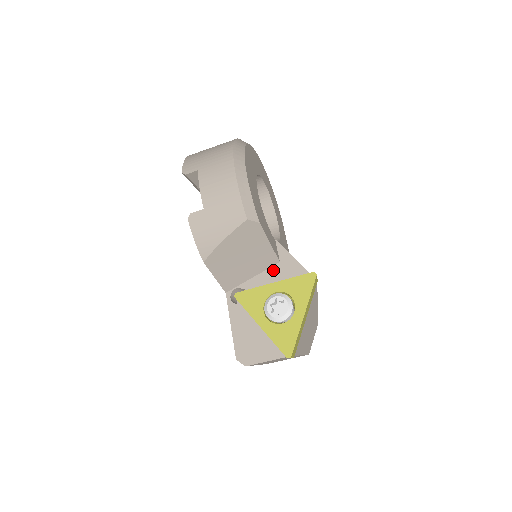
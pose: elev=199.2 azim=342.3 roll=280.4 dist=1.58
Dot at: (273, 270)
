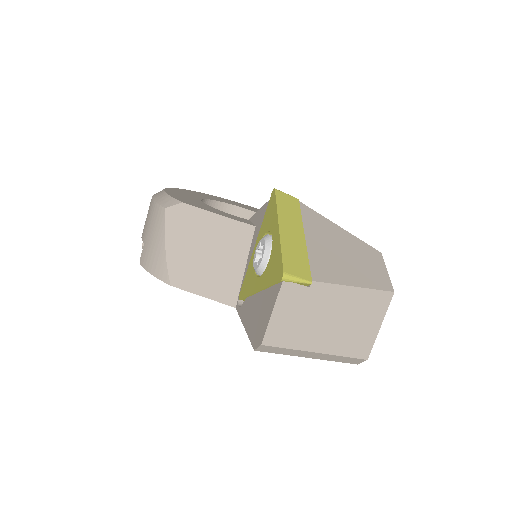
Dot at: (254, 239)
